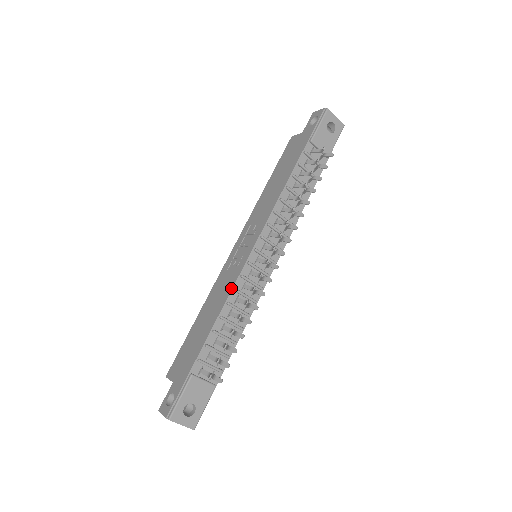
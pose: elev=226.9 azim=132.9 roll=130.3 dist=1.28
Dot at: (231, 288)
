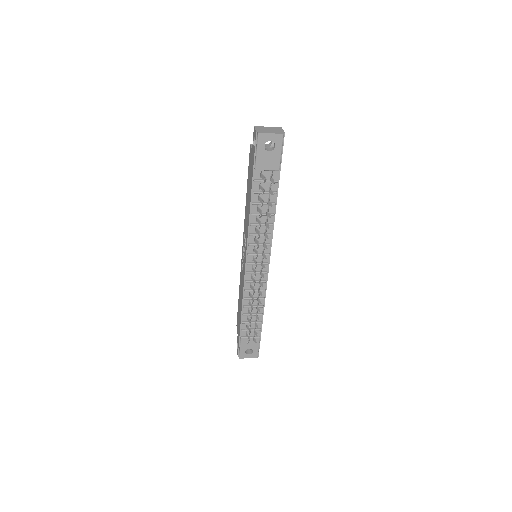
Dot at: (243, 289)
